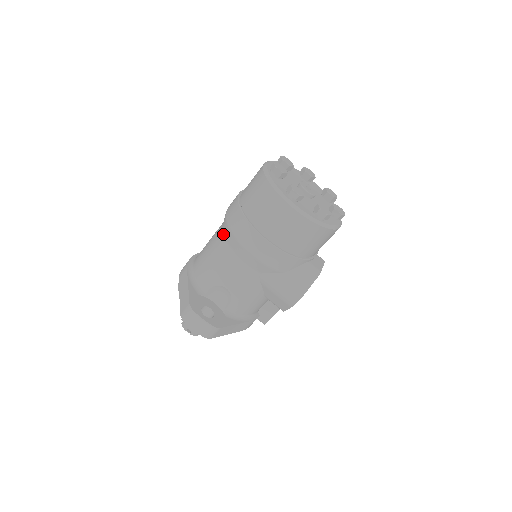
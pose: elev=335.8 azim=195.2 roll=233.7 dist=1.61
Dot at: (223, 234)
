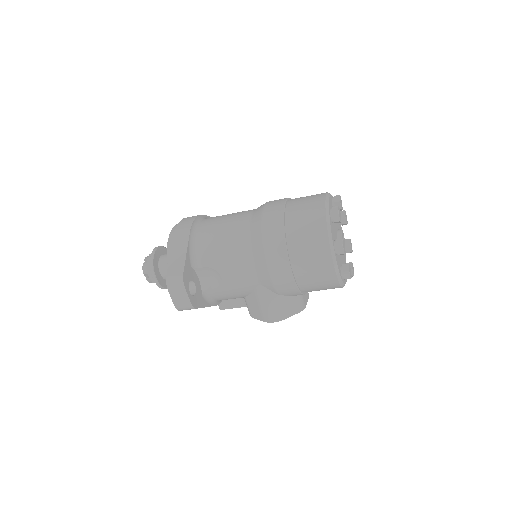
Dot at: (249, 230)
